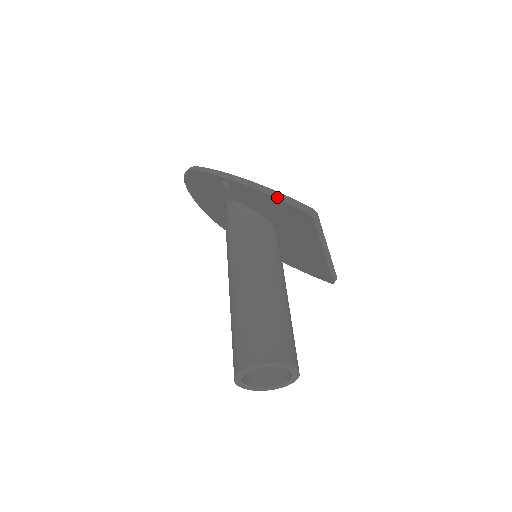
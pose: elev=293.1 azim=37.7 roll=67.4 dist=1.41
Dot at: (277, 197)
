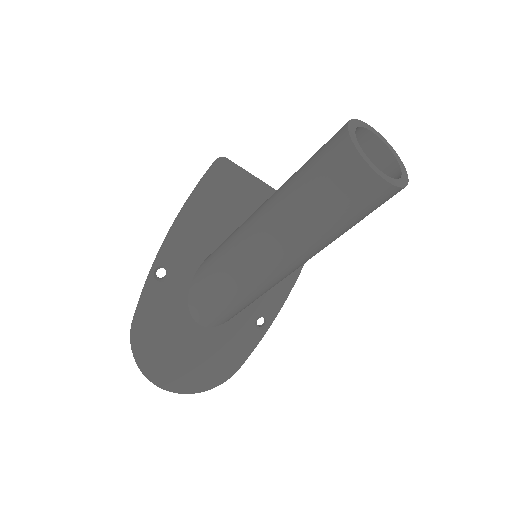
Dot at: (193, 192)
